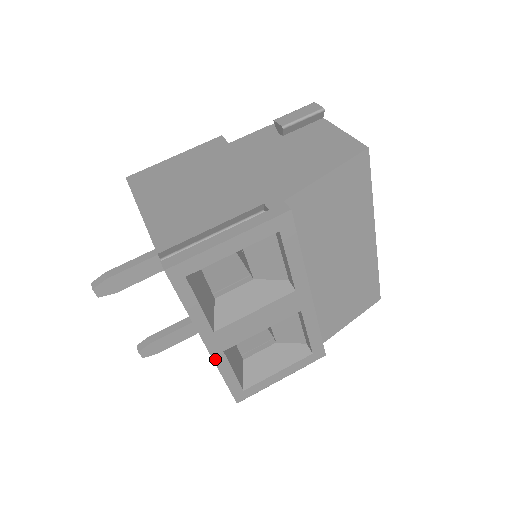
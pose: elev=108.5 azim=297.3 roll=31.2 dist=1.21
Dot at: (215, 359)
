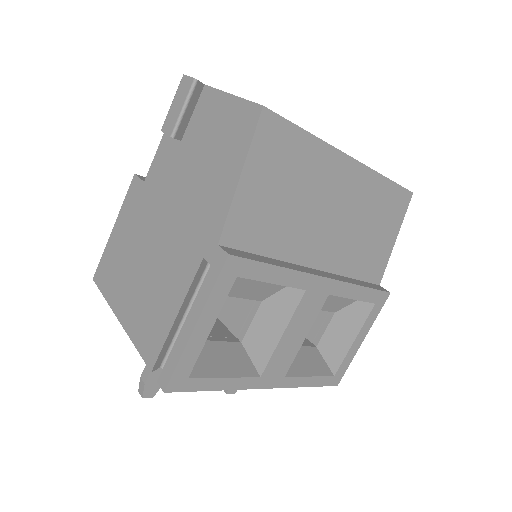
Dot at: (283, 386)
